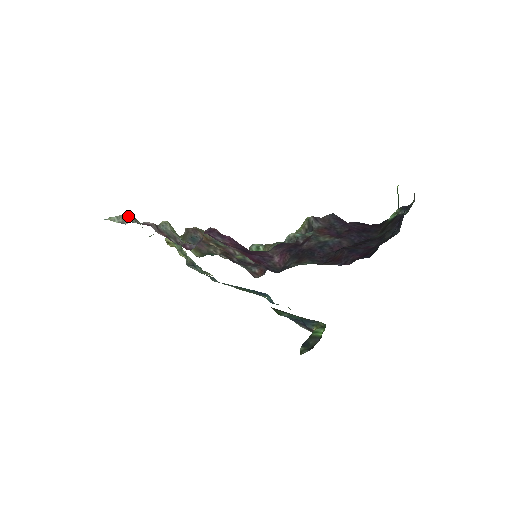
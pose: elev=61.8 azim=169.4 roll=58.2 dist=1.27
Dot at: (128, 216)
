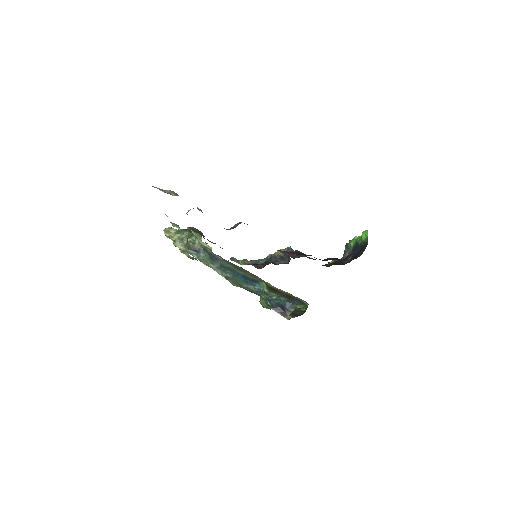
Dot at: (173, 192)
